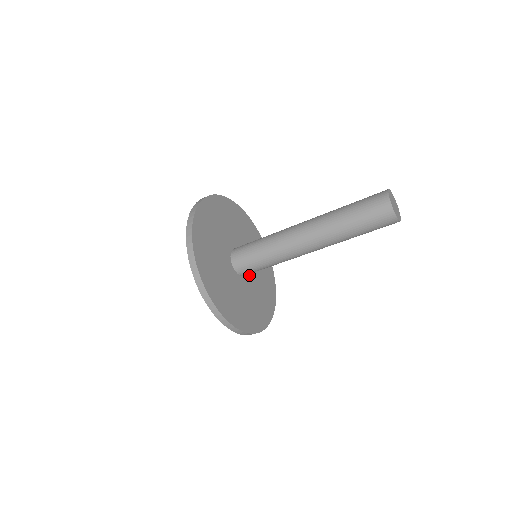
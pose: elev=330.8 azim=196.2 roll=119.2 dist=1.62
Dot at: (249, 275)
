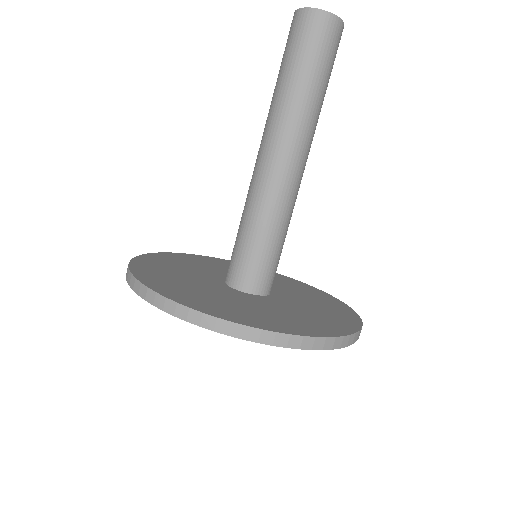
Dot at: (264, 299)
